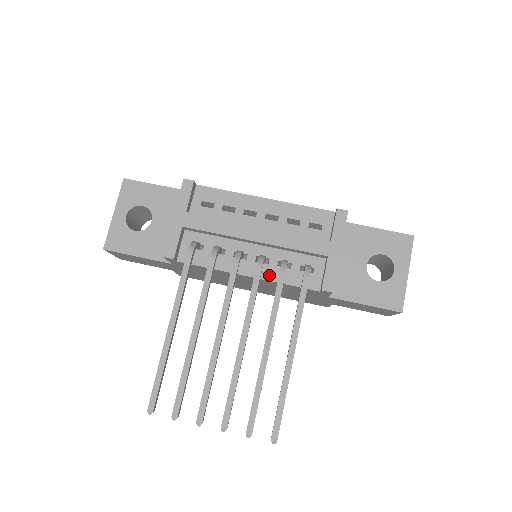
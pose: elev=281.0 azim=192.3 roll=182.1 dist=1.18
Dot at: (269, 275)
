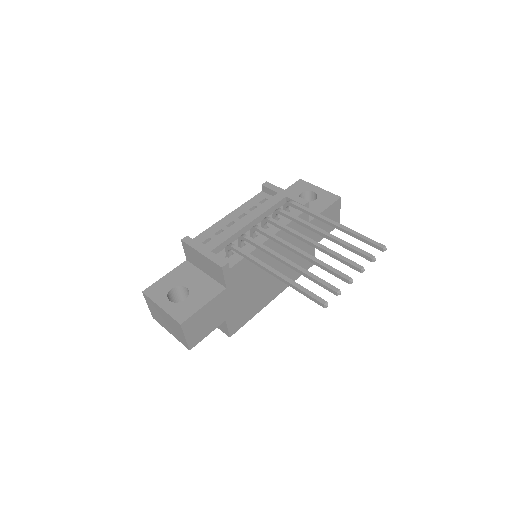
Dot at: (276, 229)
